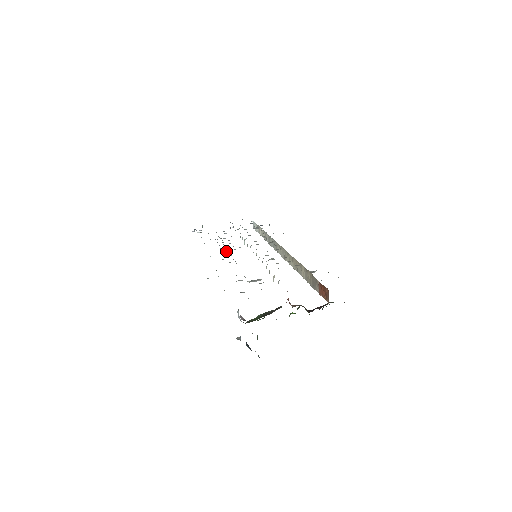
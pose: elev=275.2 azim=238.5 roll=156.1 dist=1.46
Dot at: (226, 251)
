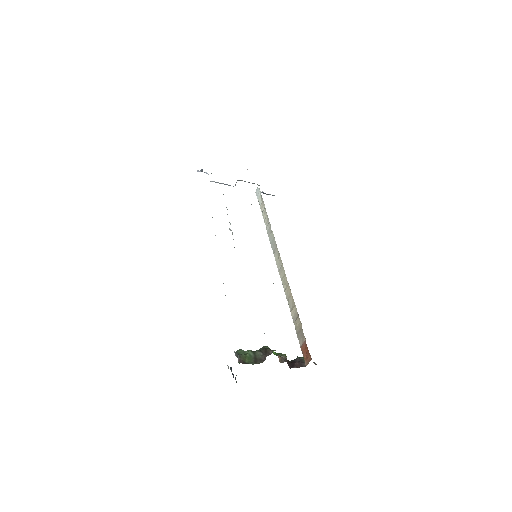
Dot at: (229, 228)
